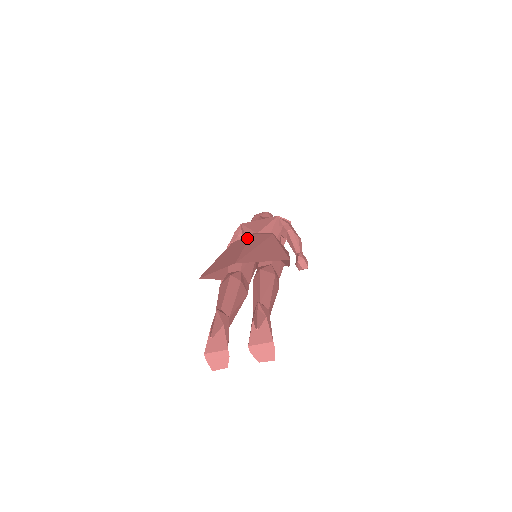
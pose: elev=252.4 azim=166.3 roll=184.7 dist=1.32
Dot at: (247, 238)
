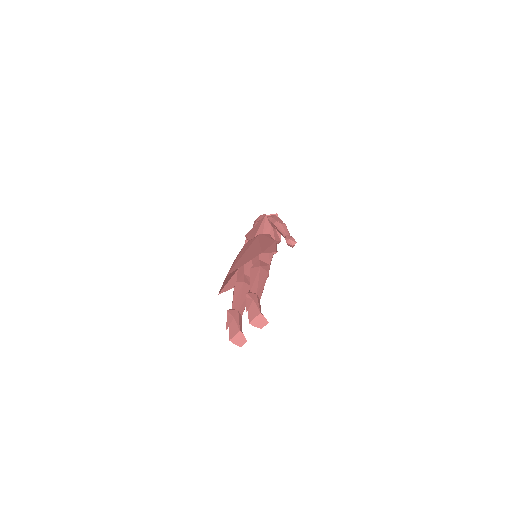
Dot at: (241, 249)
